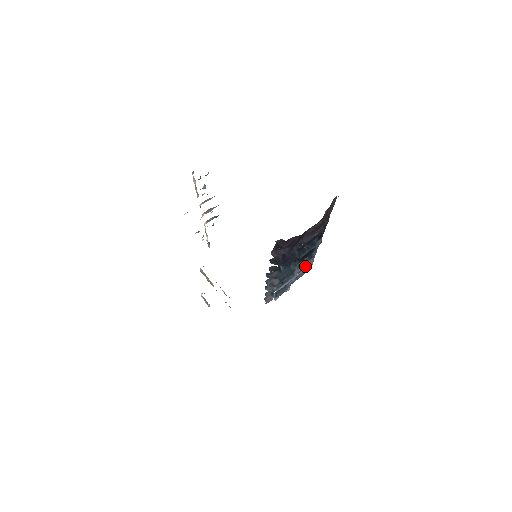
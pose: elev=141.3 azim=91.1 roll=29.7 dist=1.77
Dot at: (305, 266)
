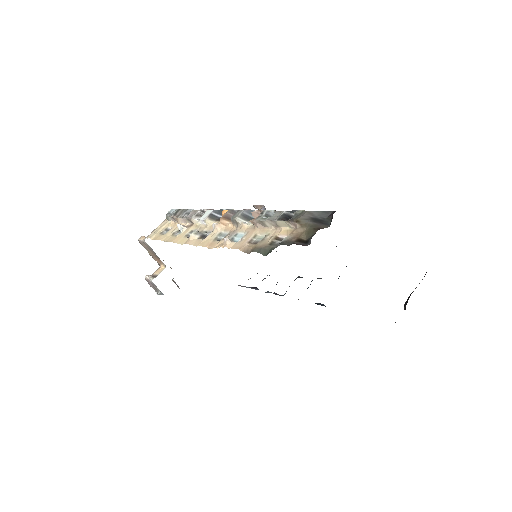
Dot at: occluded
